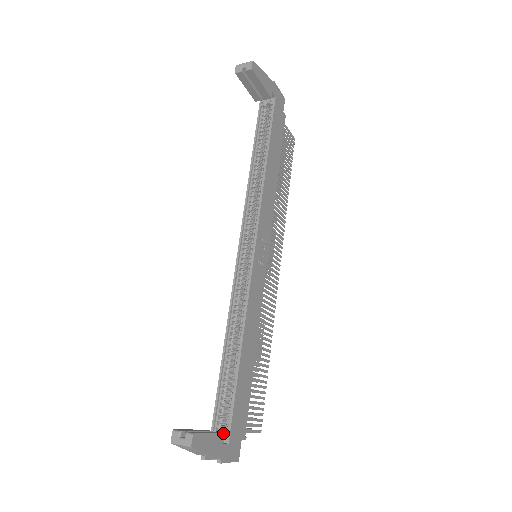
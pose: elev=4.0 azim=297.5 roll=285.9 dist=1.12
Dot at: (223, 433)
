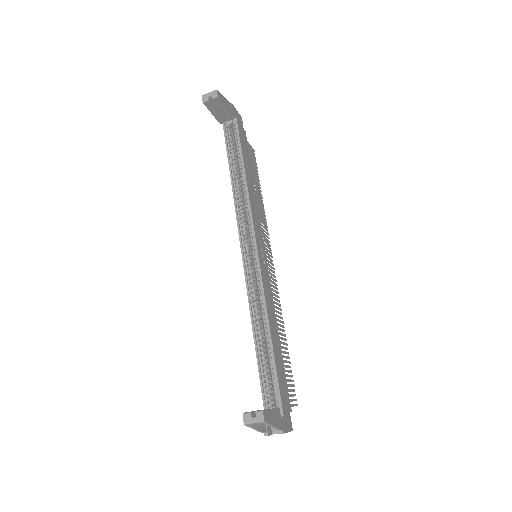
Dot at: (278, 408)
